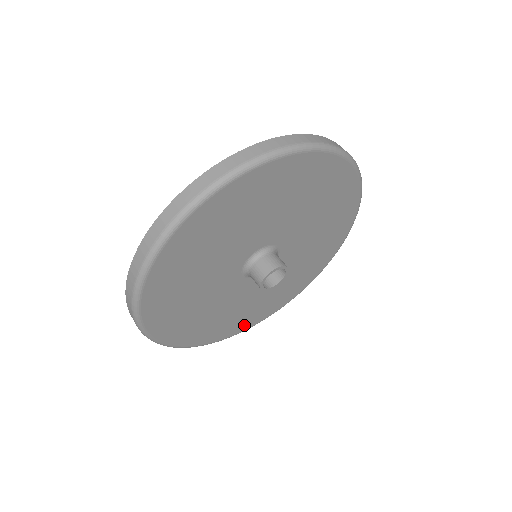
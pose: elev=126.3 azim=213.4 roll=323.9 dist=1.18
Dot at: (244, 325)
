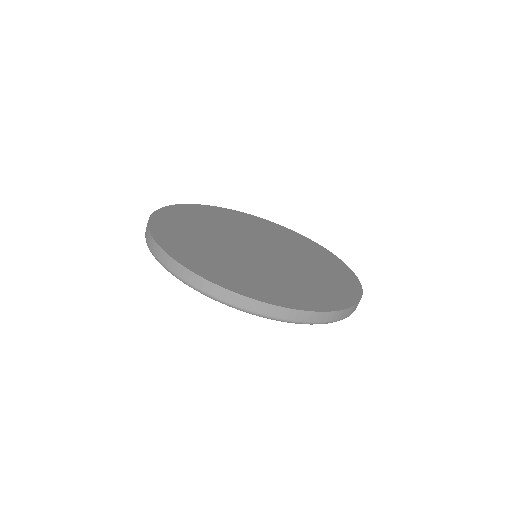
Dot at: occluded
